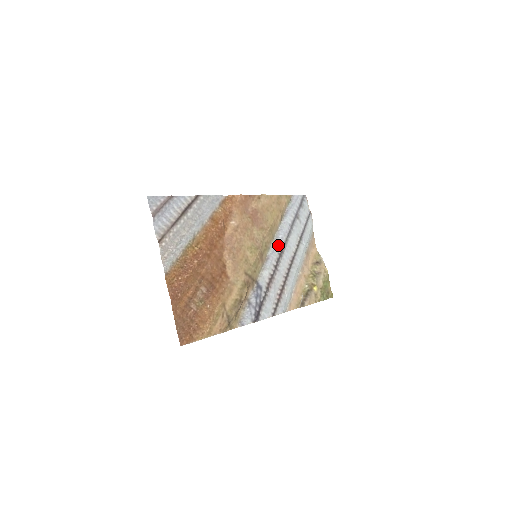
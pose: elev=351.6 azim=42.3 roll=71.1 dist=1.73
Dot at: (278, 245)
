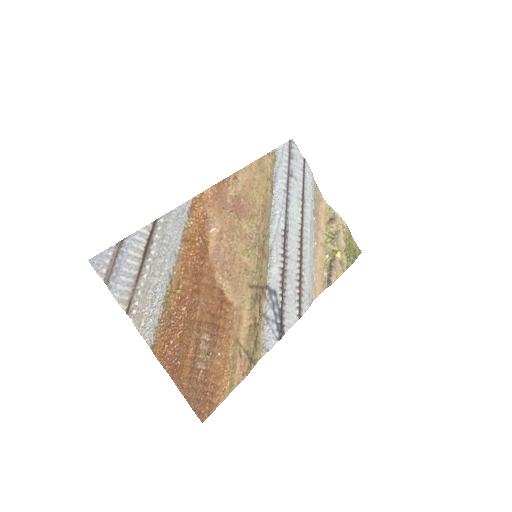
Dot at: (278, 225)
